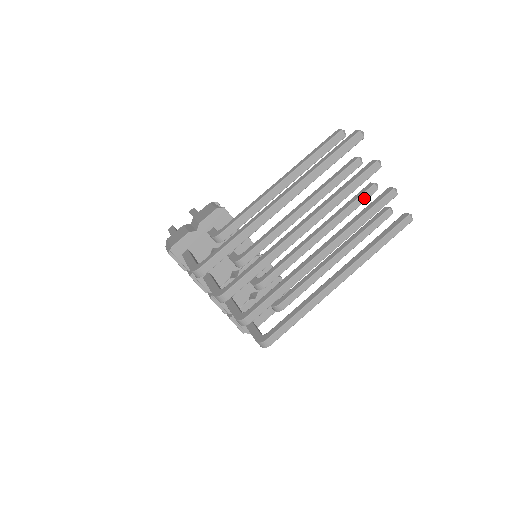
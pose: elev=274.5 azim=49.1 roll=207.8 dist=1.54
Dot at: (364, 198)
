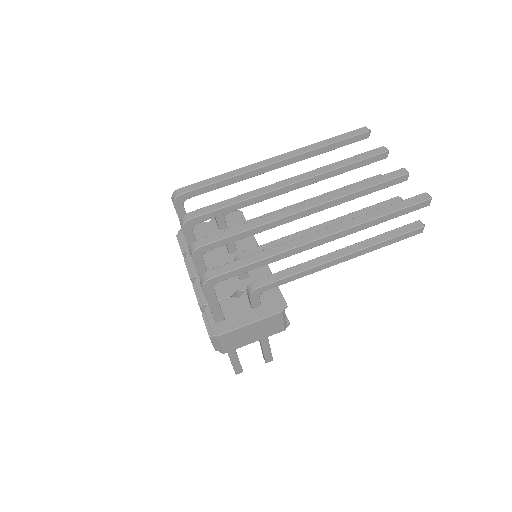
Dot at: (384, 205)
